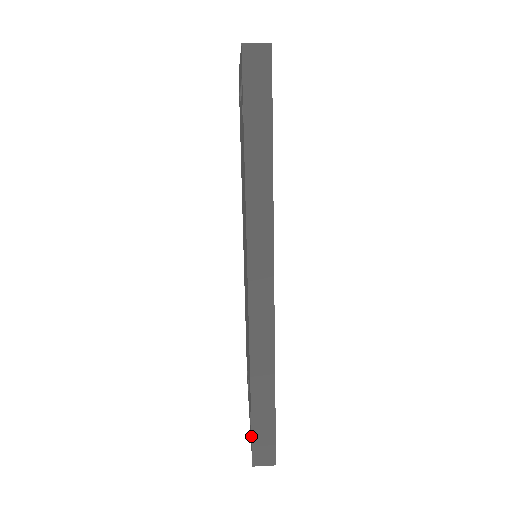
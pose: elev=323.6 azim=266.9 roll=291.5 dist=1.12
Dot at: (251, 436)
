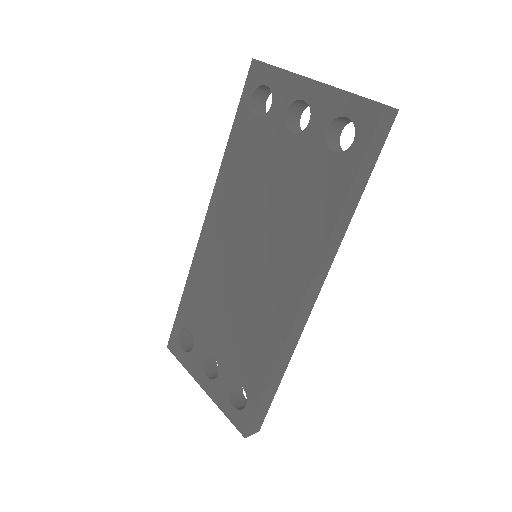
Dot at: (250, 415)
